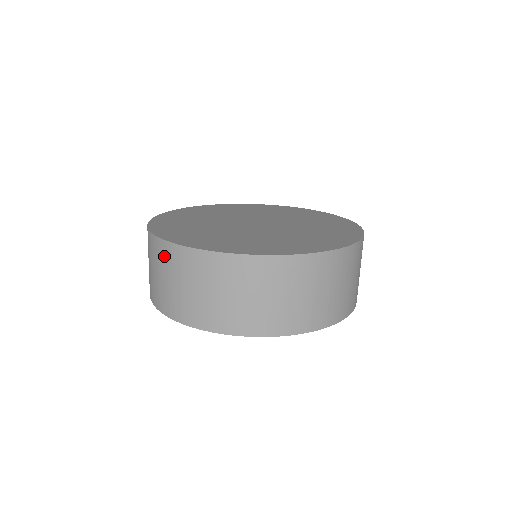
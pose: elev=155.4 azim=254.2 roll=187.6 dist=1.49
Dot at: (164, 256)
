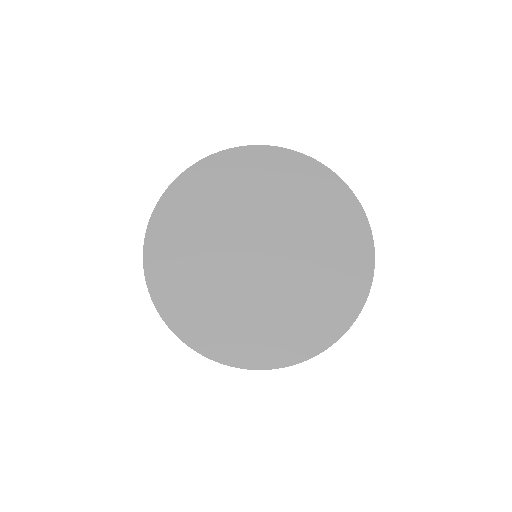
Dot at: occluded
